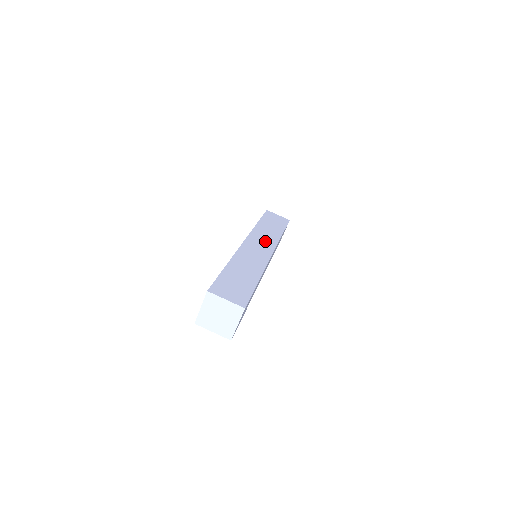
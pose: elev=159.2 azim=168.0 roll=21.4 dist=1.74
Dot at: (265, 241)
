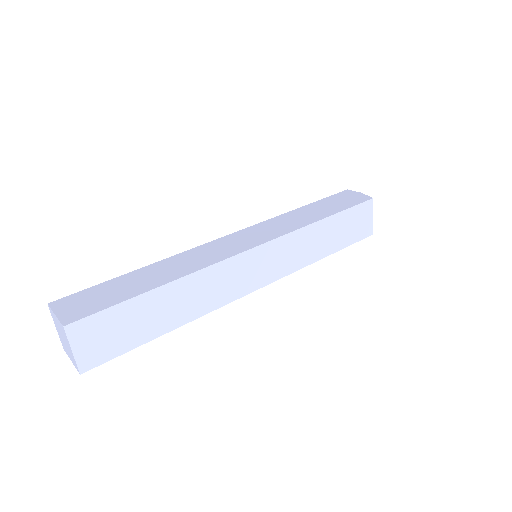
Dot at: (279, 262)
